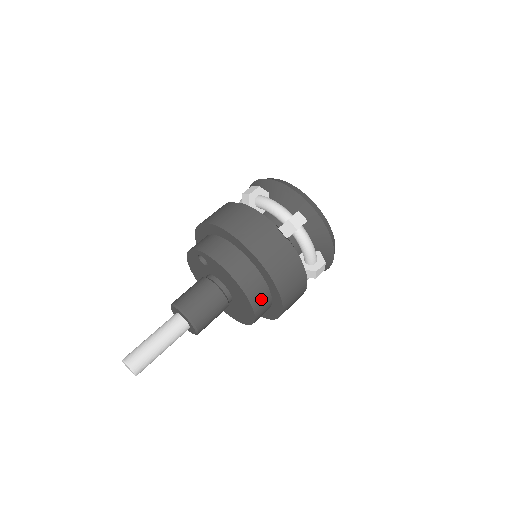
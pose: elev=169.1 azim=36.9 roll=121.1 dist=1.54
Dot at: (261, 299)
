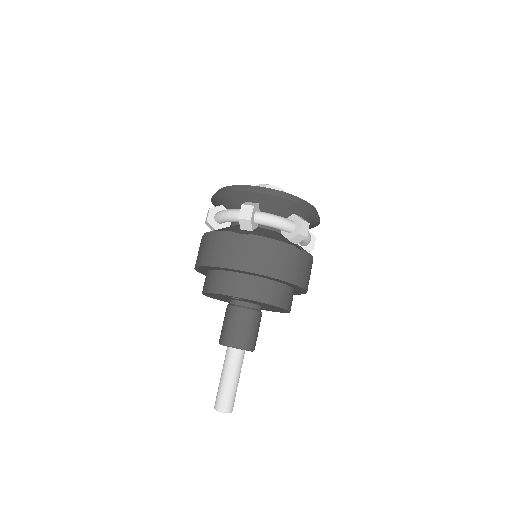
Dot at: occluded
